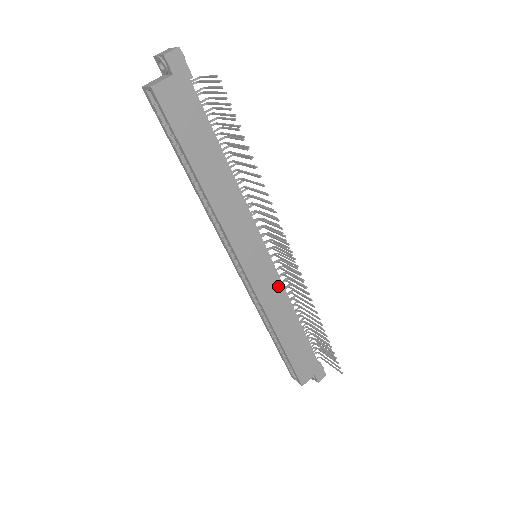
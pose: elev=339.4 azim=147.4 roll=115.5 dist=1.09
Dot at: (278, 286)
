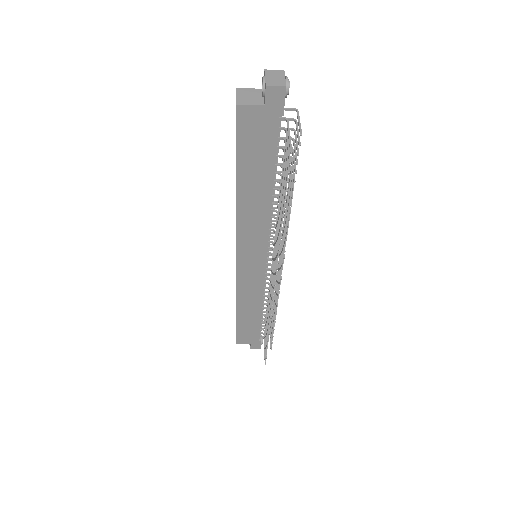
Dot at: (259, 284)
